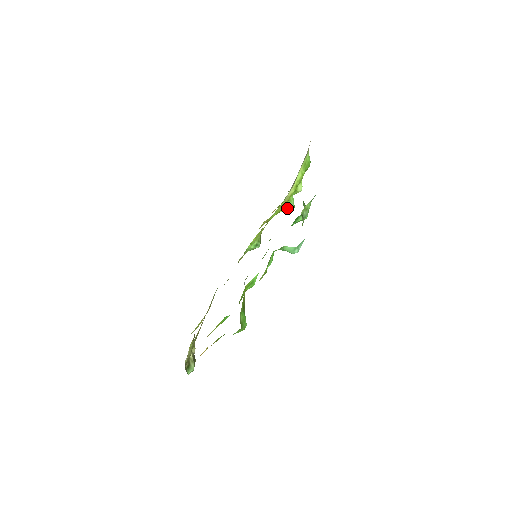
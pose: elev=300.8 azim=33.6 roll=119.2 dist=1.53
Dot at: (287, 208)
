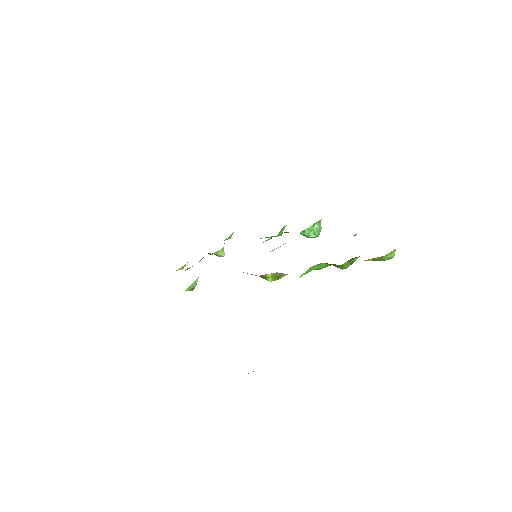
Dot at: occluded
